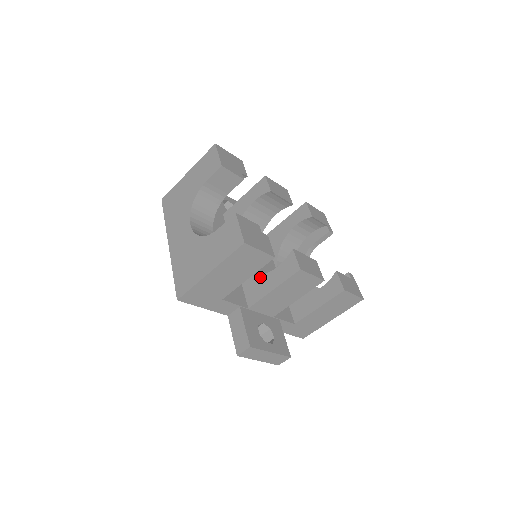
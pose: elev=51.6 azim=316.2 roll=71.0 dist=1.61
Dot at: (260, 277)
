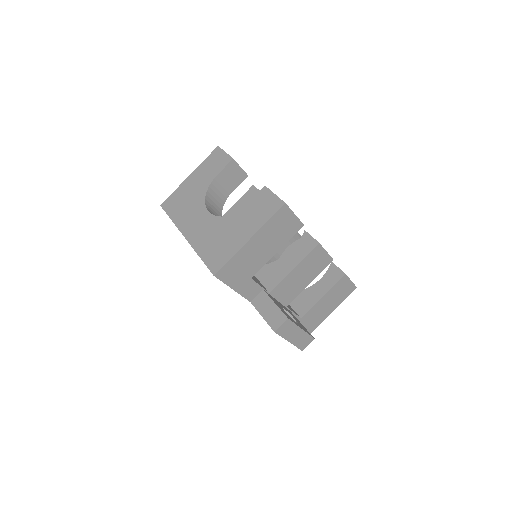
Dot at: (275, 263)
